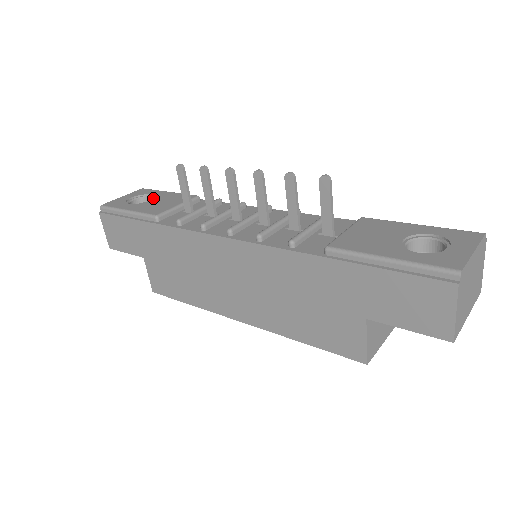
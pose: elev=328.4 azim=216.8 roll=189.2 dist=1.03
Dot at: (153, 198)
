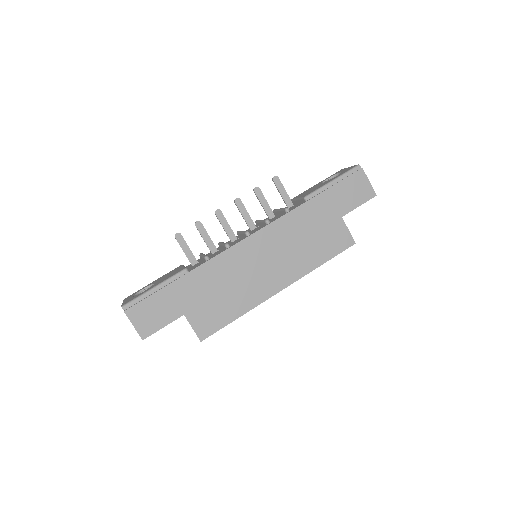
Dot at: (153, 283)
